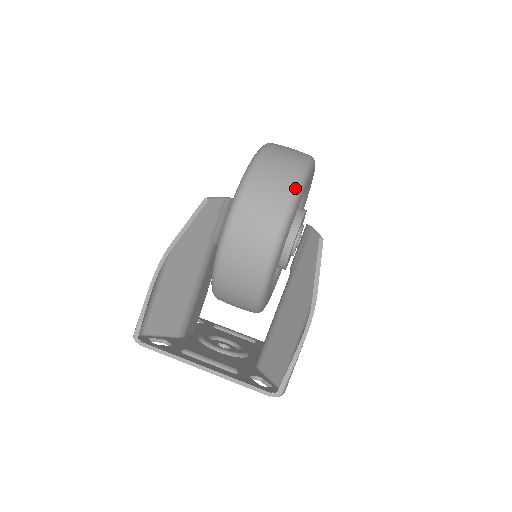
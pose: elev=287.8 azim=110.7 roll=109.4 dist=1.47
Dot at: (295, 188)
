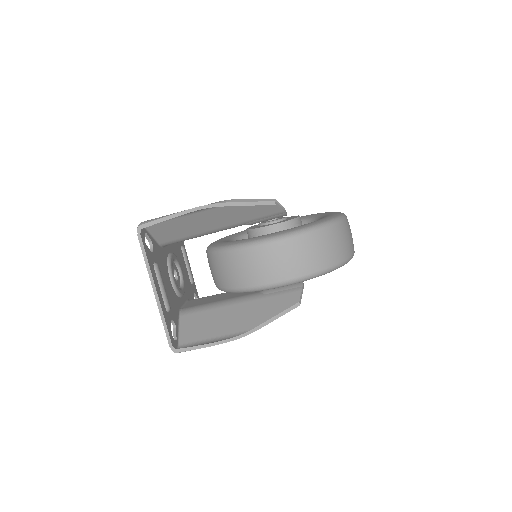
Dot at: (324, 270)
